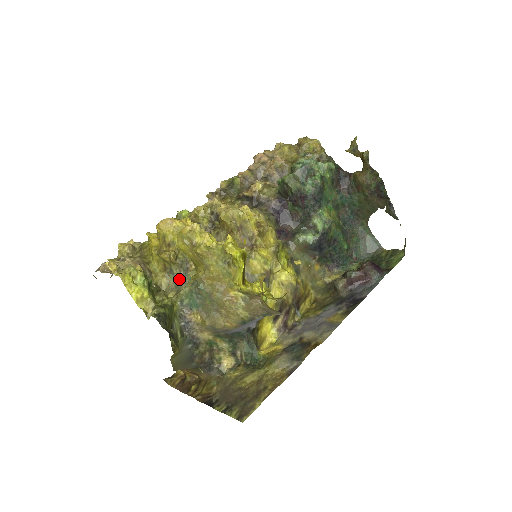
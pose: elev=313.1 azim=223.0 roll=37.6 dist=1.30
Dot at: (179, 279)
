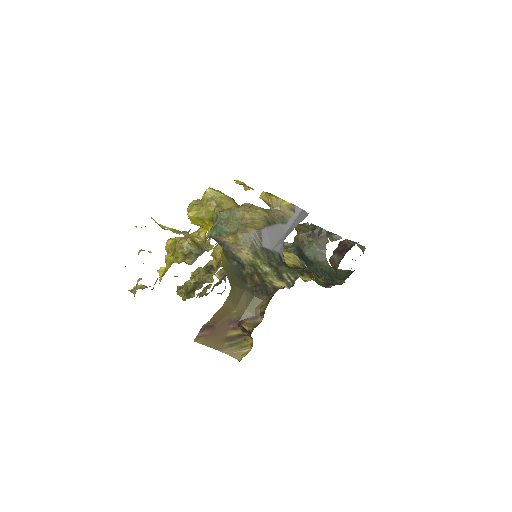
Dot at: occluded
